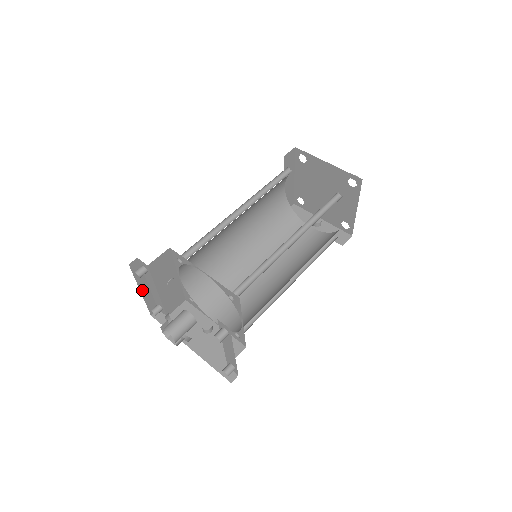
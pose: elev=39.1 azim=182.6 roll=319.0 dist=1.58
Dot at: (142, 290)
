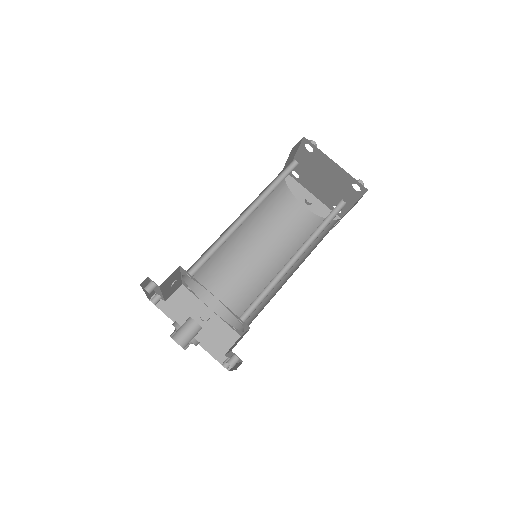
Dot at: (146, 291)
